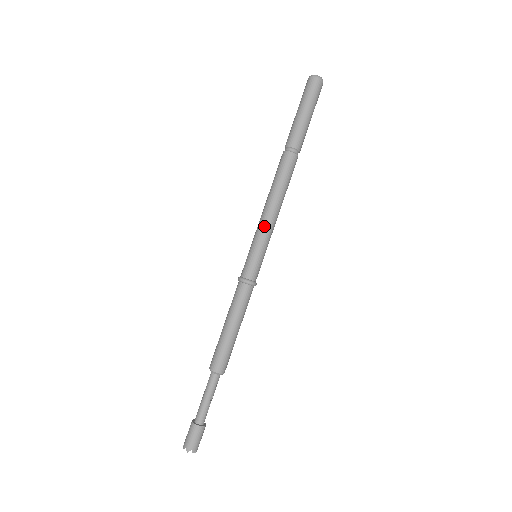
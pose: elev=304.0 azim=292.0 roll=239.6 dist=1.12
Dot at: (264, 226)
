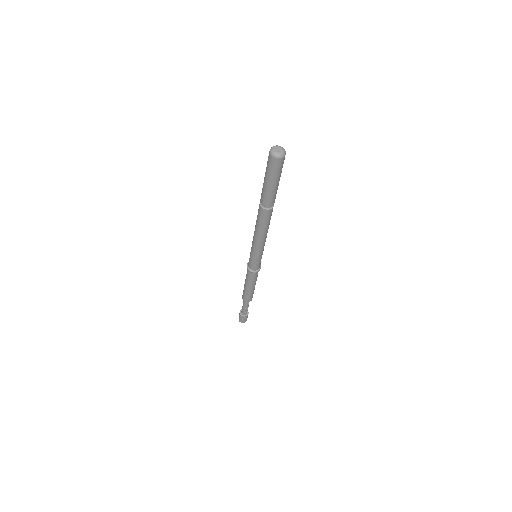
Dot at: (253, 245)
